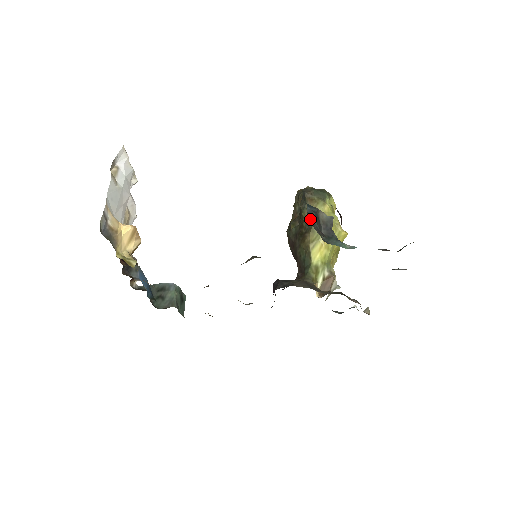
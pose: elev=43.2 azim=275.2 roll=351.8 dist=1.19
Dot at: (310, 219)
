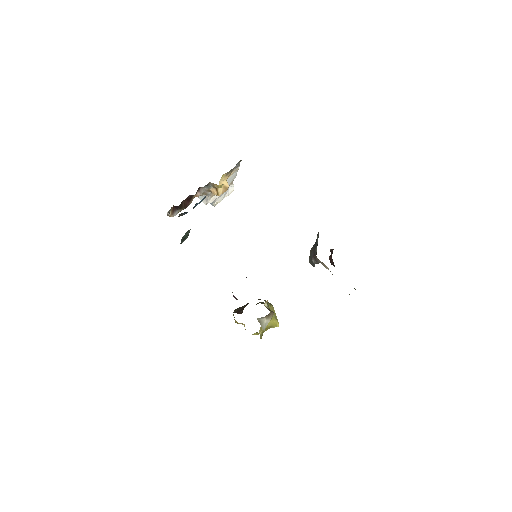
Dot at: occluded
